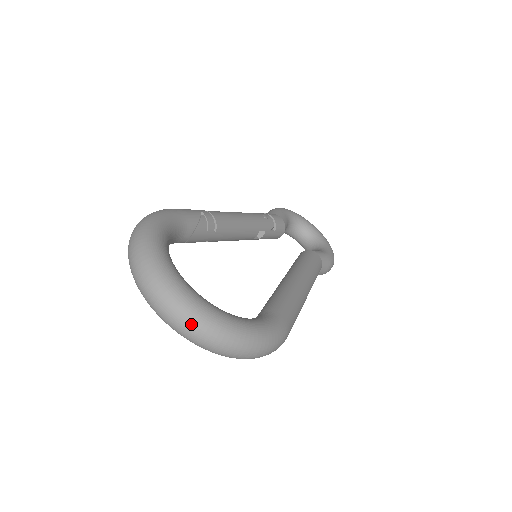
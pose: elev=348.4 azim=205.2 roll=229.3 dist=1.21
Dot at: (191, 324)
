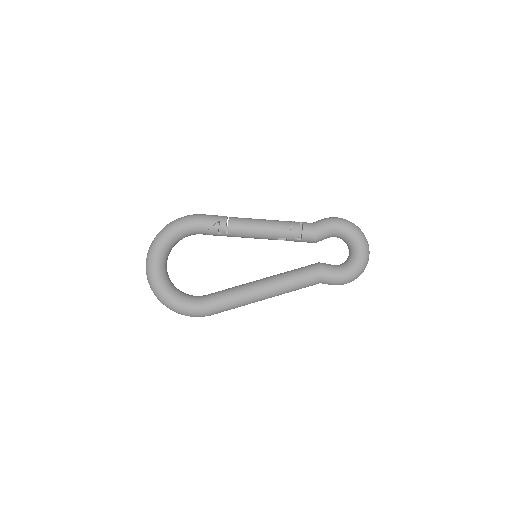
Dot at: (150, 286)
